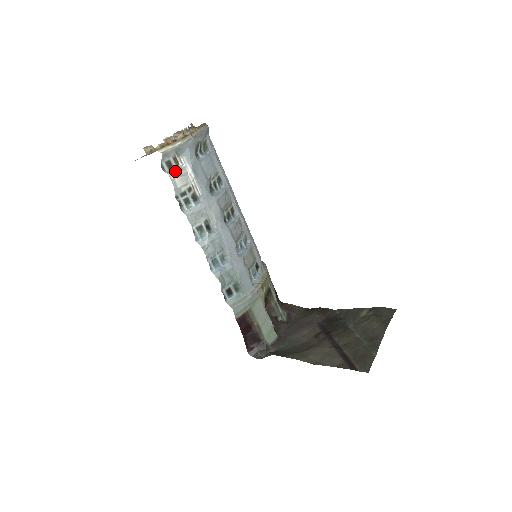
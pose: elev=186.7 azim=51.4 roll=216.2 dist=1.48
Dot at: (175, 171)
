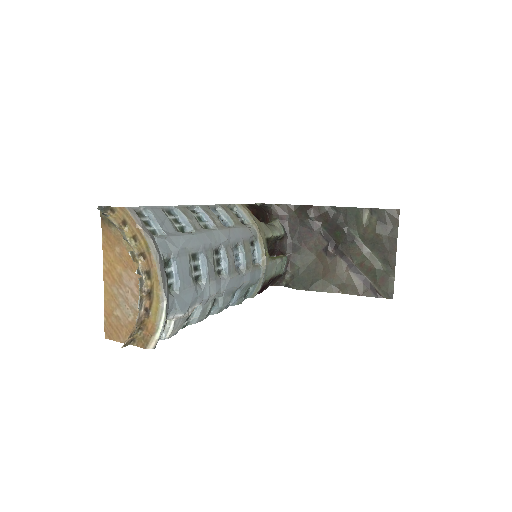
Dot at: (171, 332)
